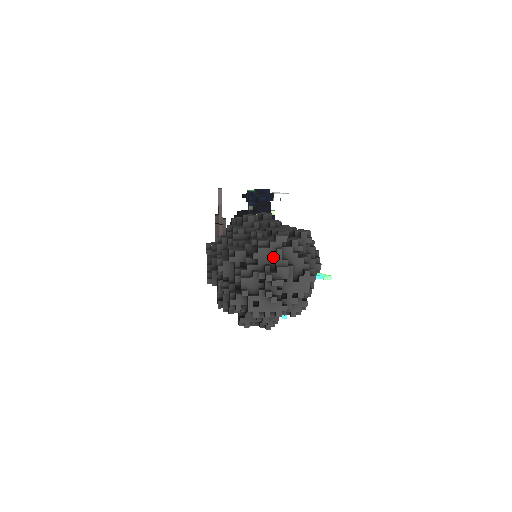
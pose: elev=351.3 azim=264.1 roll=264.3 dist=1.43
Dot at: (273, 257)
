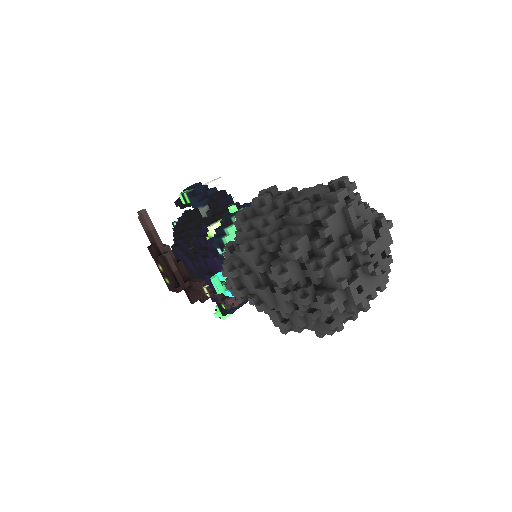
Dot at: (343, 223)
